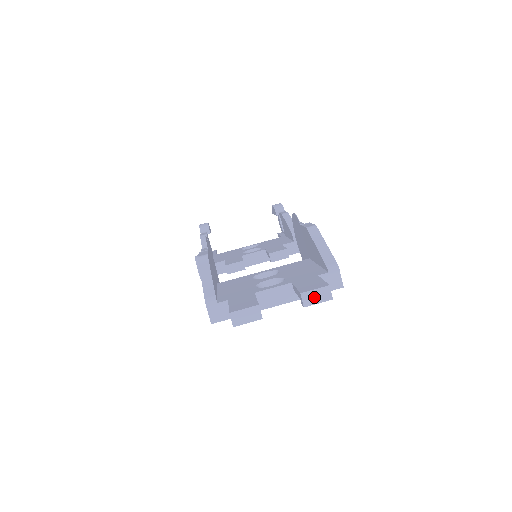
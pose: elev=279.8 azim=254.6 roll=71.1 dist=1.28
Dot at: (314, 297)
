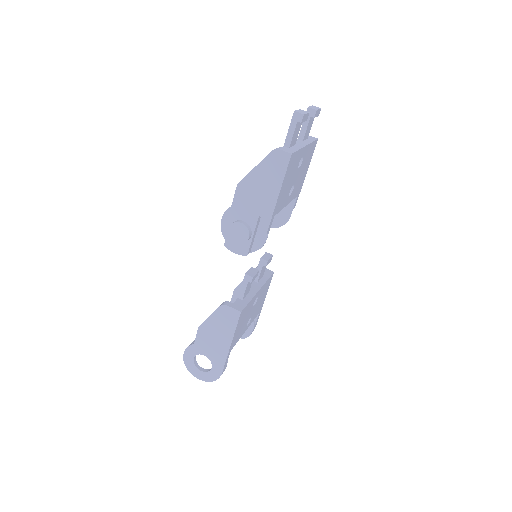
Dot at: (314, 108)
